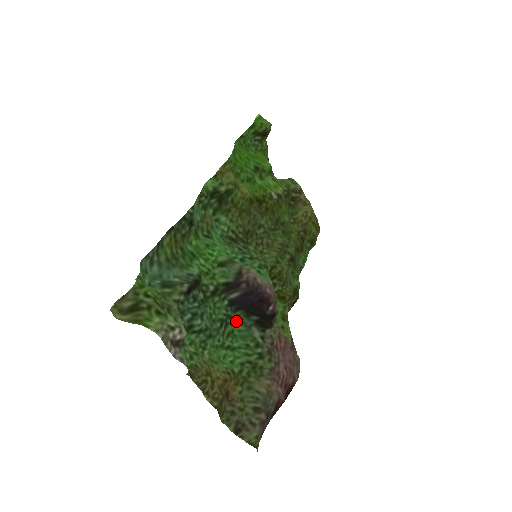
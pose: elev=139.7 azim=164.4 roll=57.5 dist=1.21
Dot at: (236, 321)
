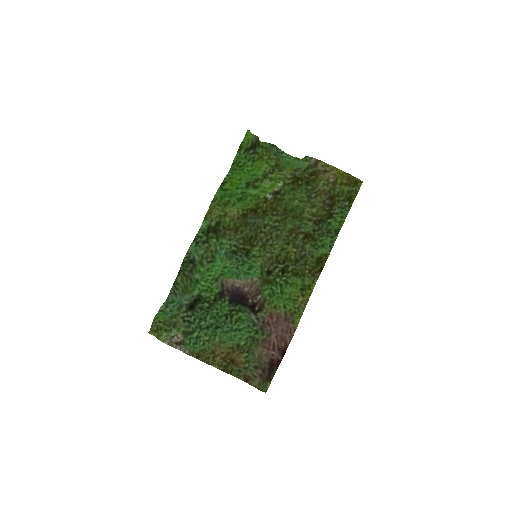
Dot at: (240, 311)
